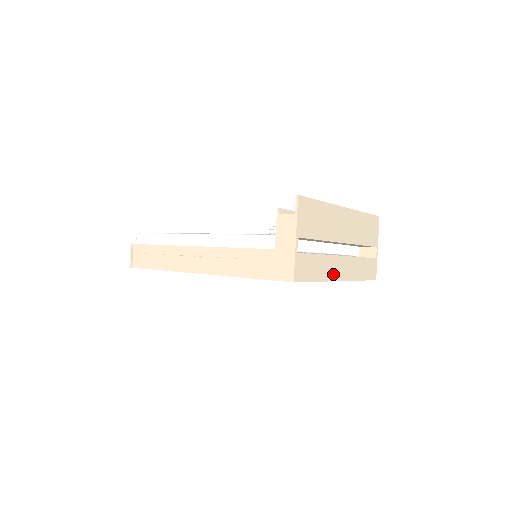
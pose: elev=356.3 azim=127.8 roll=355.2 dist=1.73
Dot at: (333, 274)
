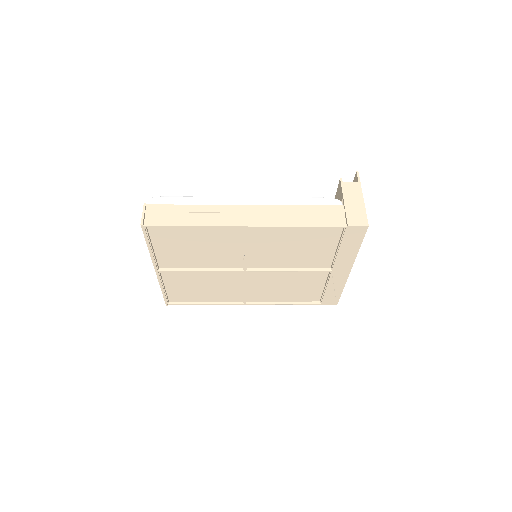
Dot at: occluded
